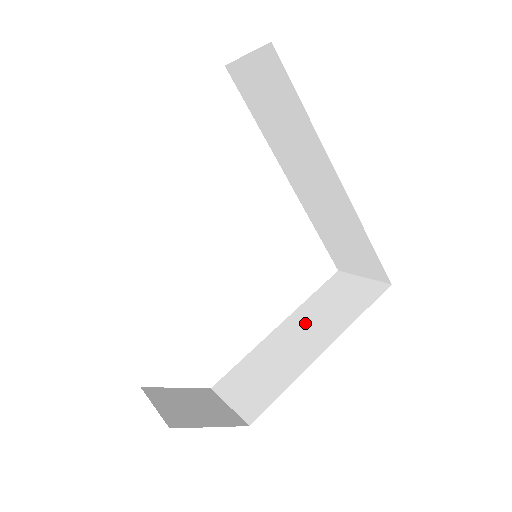
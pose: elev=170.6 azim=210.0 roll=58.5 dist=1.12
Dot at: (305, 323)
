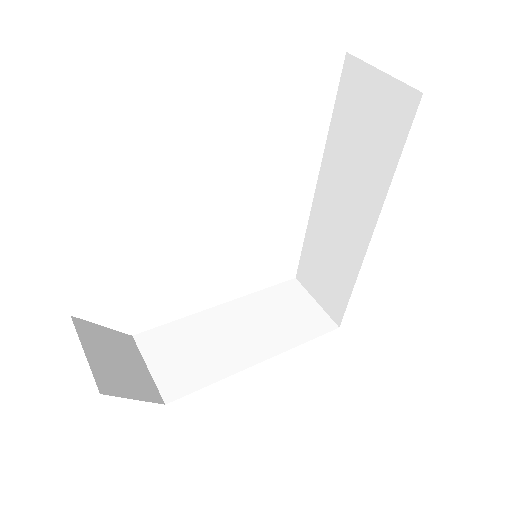
Dot at: (249, 318)
